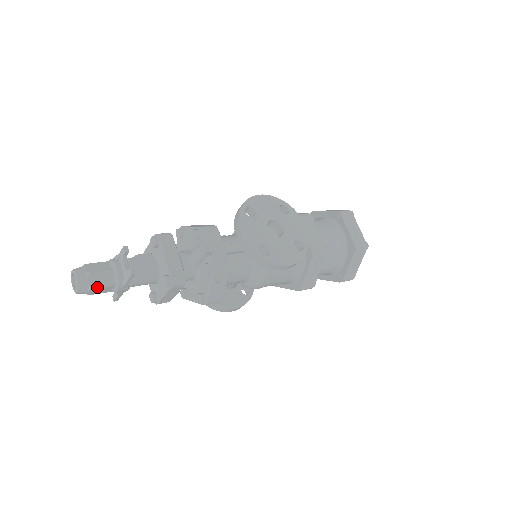
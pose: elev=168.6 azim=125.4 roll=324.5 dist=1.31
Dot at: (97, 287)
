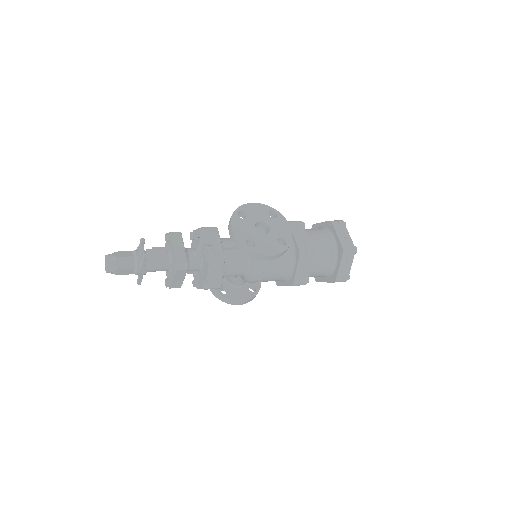
Dot at: (121, 268)
